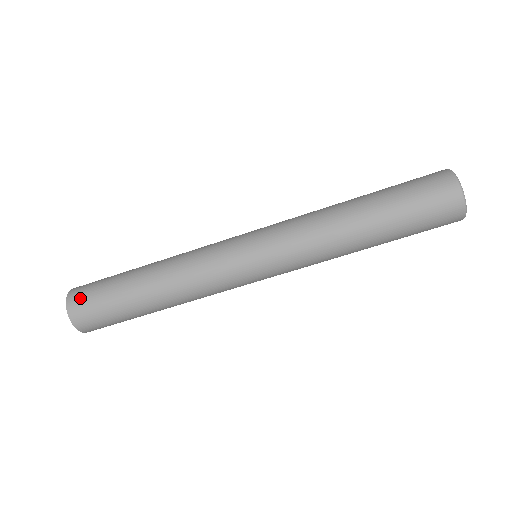
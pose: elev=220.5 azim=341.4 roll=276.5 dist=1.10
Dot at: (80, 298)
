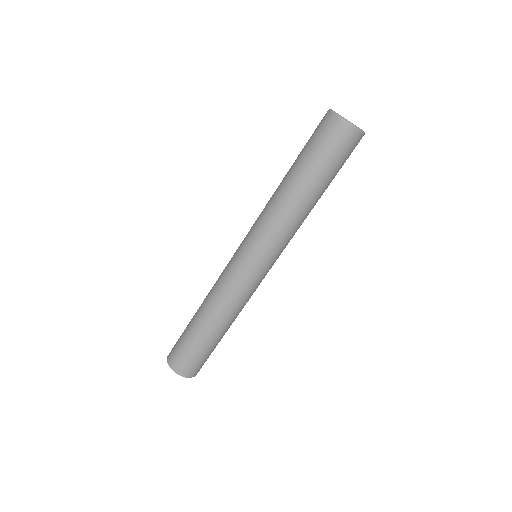
Dot at: (174, 357)
